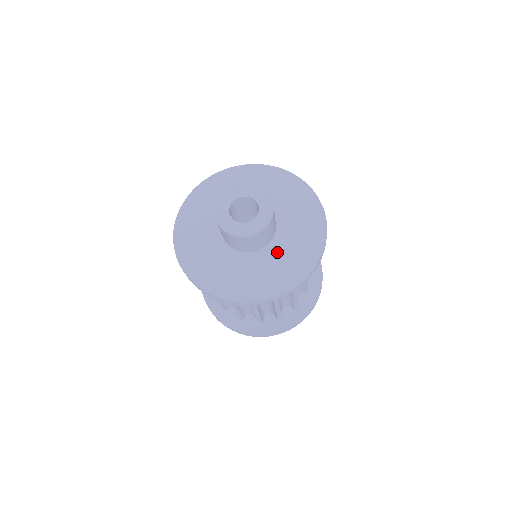
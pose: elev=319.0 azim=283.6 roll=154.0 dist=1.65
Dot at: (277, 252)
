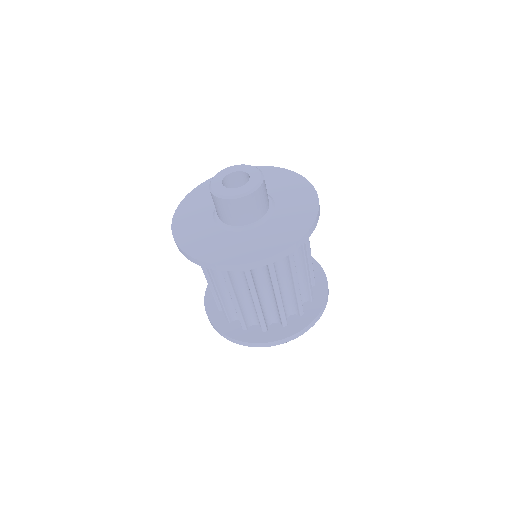
Dot at: (243, 235)
